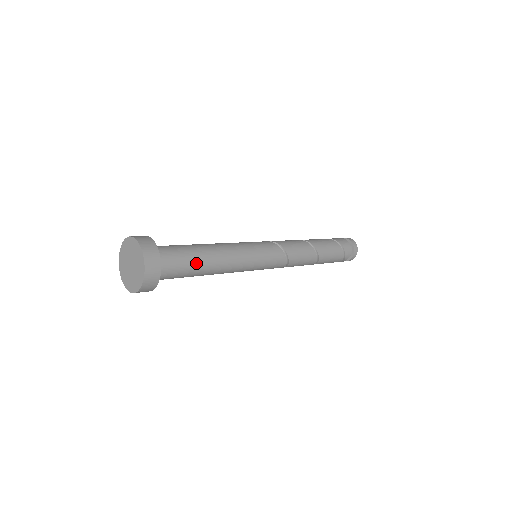
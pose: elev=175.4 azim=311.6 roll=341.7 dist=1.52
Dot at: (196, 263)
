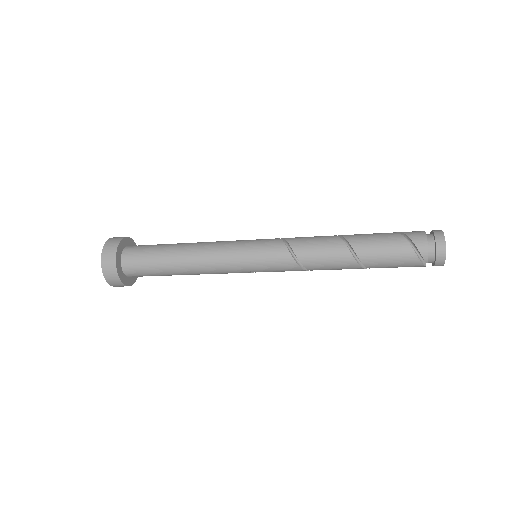
Dot at: (162, 251)
